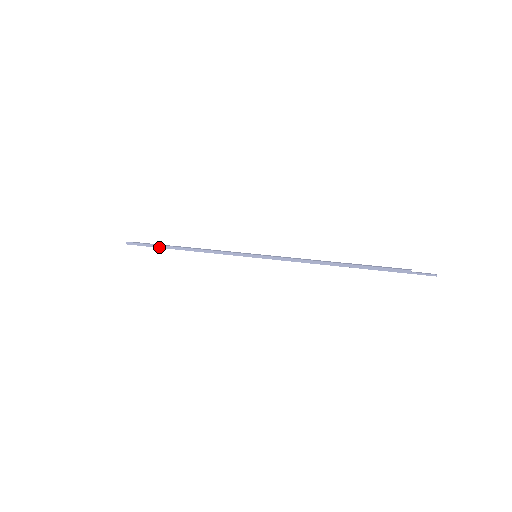
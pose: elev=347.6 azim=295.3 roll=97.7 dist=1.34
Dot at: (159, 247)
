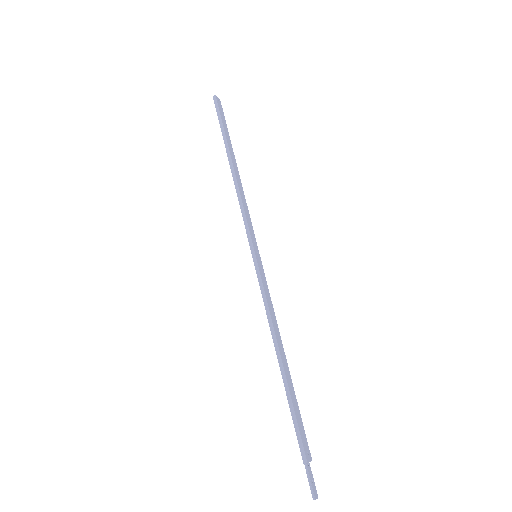
Dot at: (223, 136)
